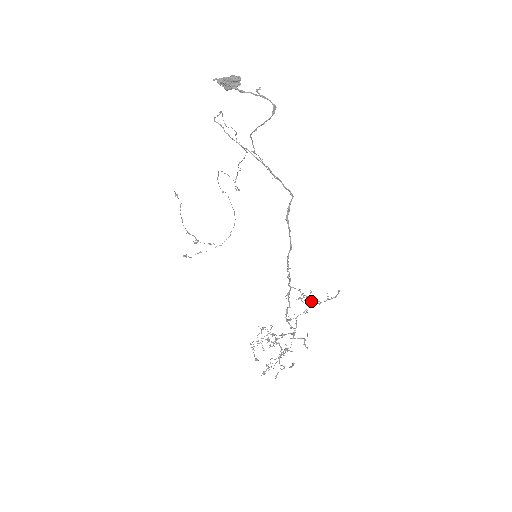
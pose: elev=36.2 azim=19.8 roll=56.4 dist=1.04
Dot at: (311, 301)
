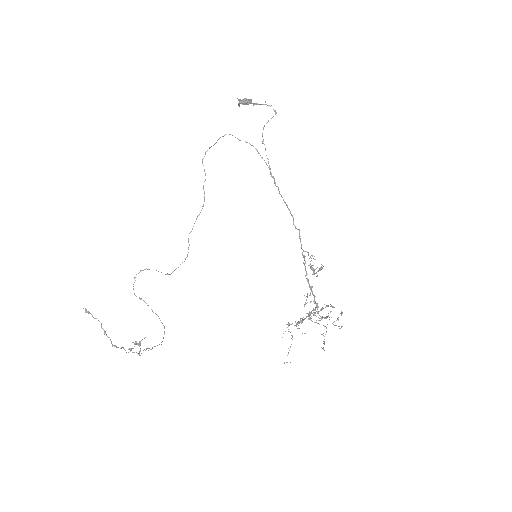
Dot at: (314, 270)
